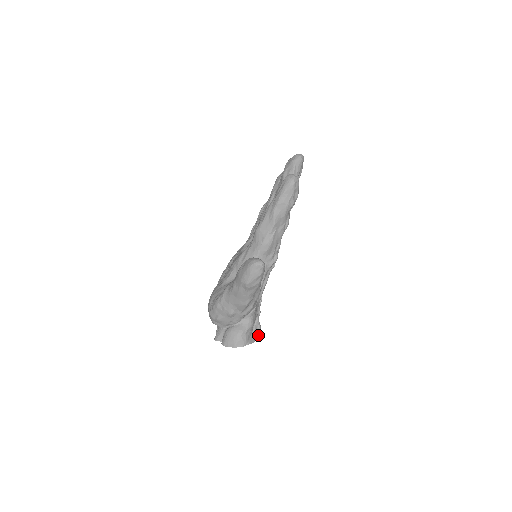
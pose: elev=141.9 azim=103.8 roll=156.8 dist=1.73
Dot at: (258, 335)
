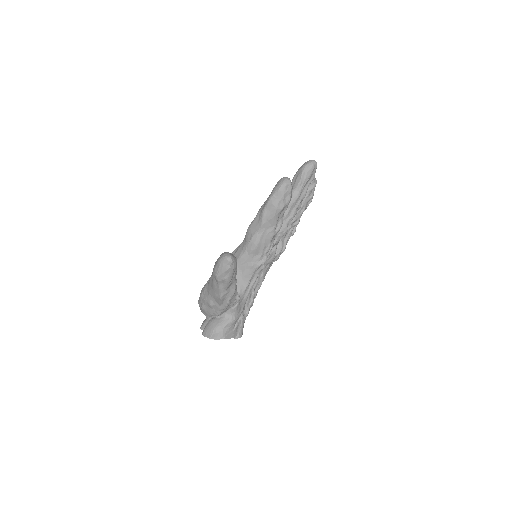
Dot at: (237, 333)
